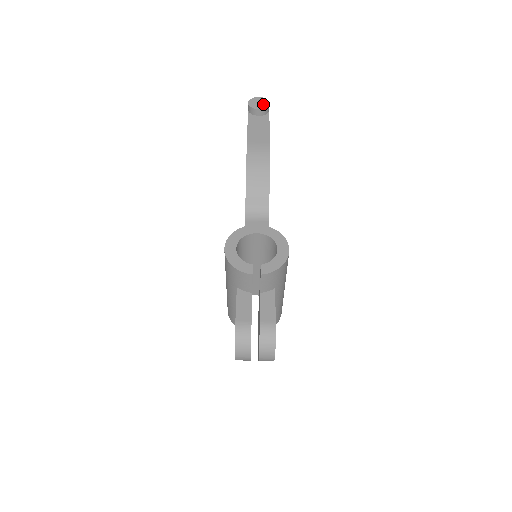
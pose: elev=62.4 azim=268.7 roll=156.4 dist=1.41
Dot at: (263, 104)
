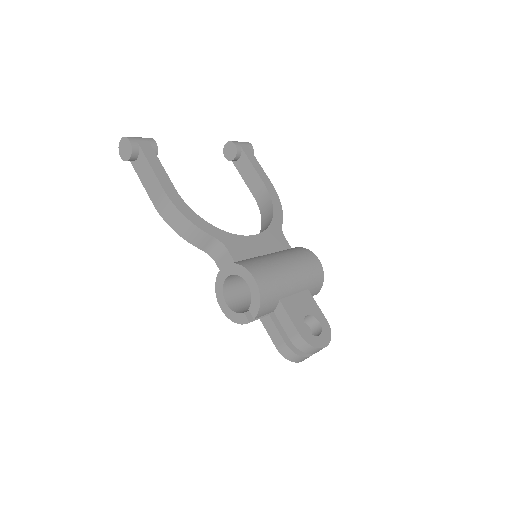
Dot at: (127, 148)
